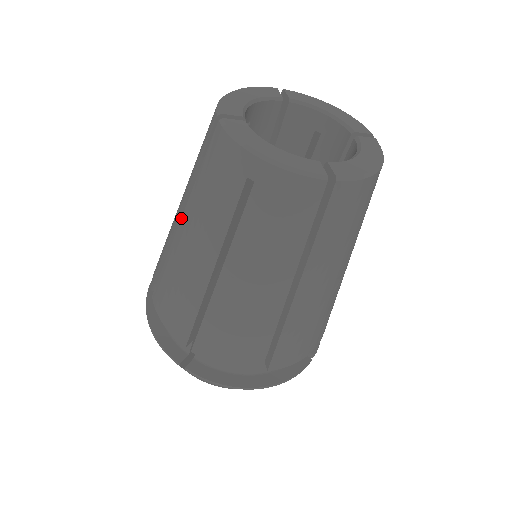
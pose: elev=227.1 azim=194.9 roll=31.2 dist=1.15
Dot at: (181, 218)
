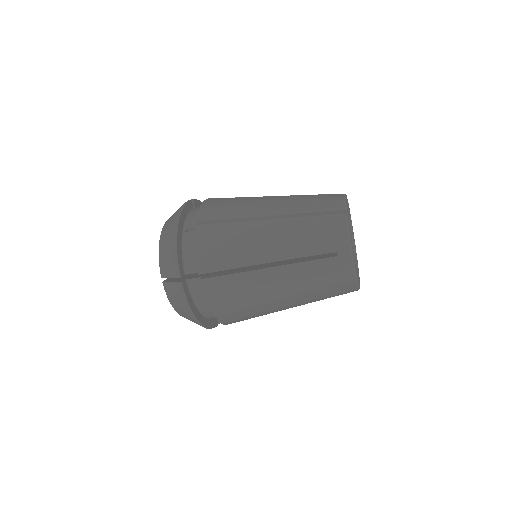
Dot at: (272, 219)
